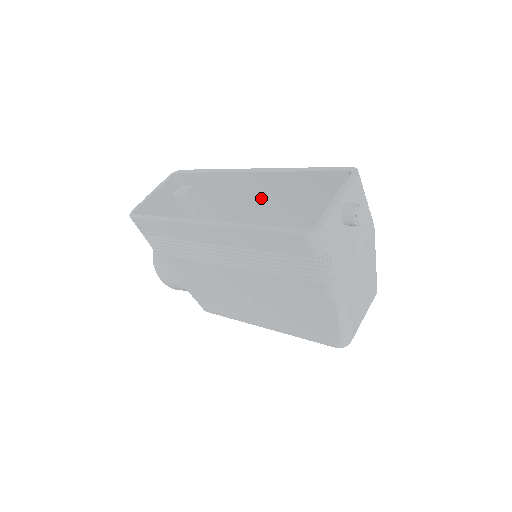
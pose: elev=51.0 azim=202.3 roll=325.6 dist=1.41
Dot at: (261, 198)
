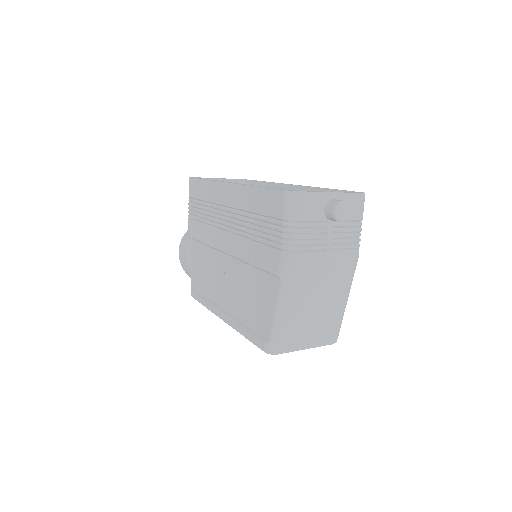
Dot at: occluded
